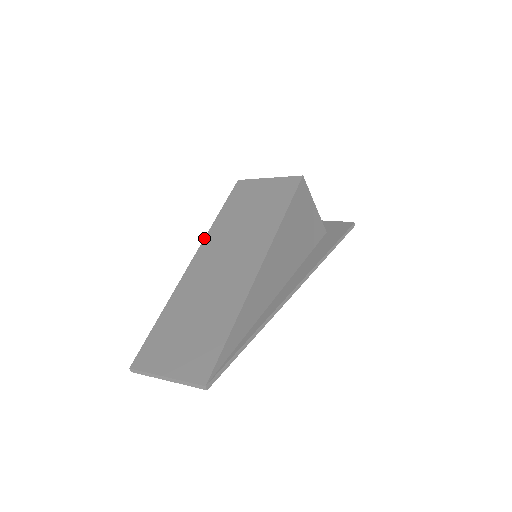
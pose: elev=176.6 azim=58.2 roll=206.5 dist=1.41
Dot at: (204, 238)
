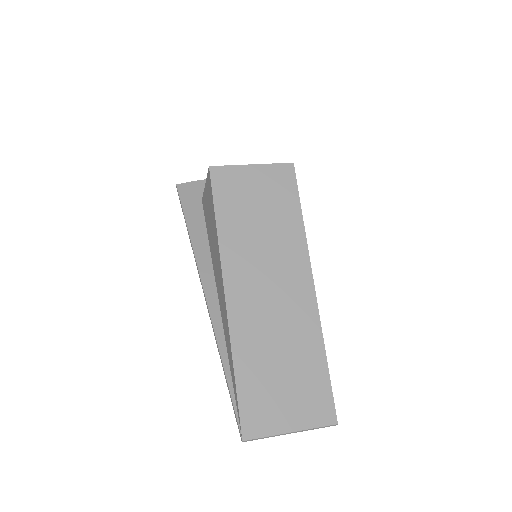
Dot at: (220, 260)
